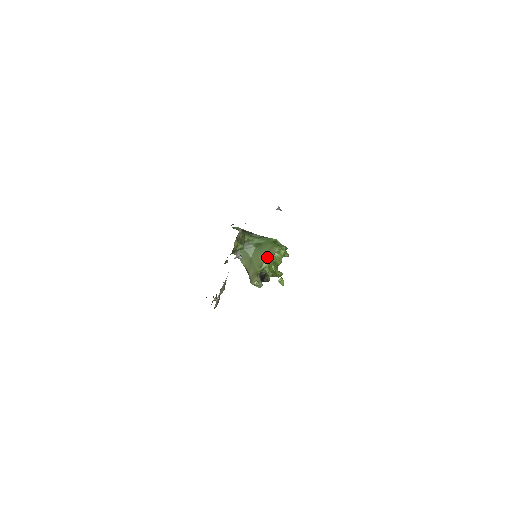
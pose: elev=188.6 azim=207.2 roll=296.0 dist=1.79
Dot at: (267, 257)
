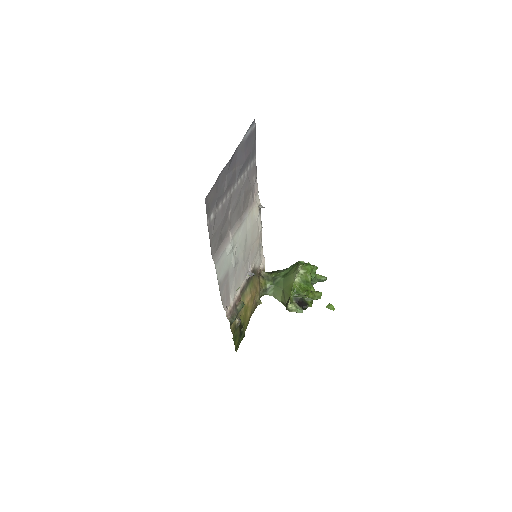
Dot at: (294, 278)
